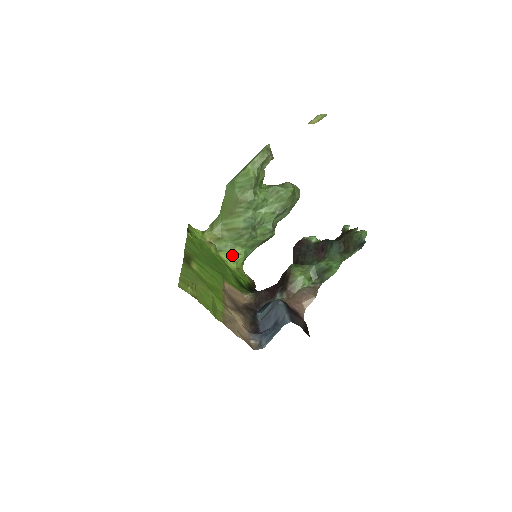
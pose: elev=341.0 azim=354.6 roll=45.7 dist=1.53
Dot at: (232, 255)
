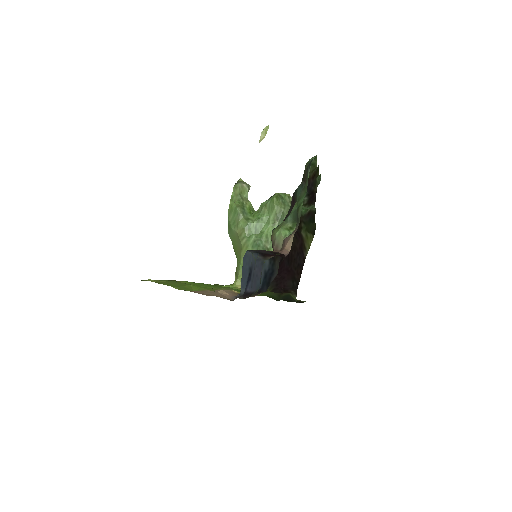
Dot at: occluded
